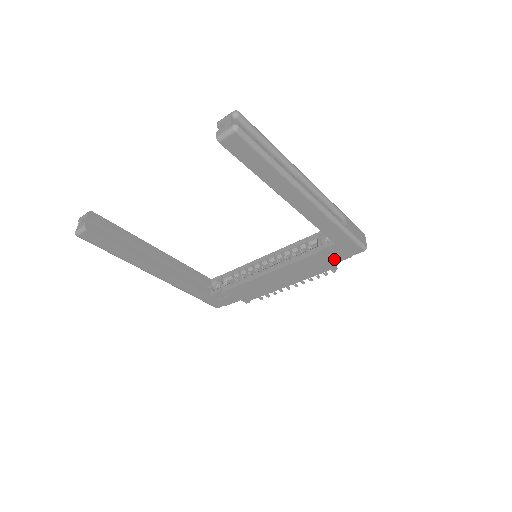
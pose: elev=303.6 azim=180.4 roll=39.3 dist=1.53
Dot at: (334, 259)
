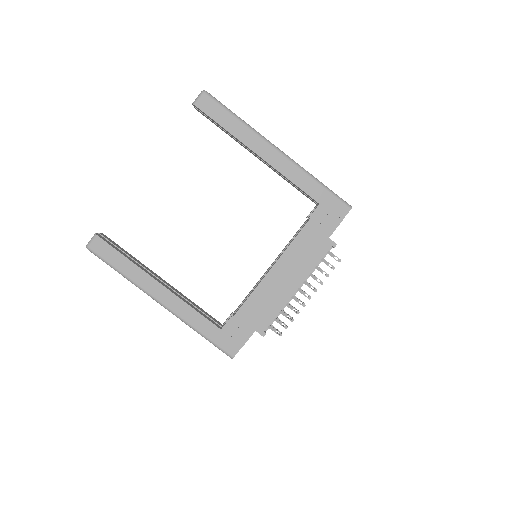
Dot at: (327, 228)
